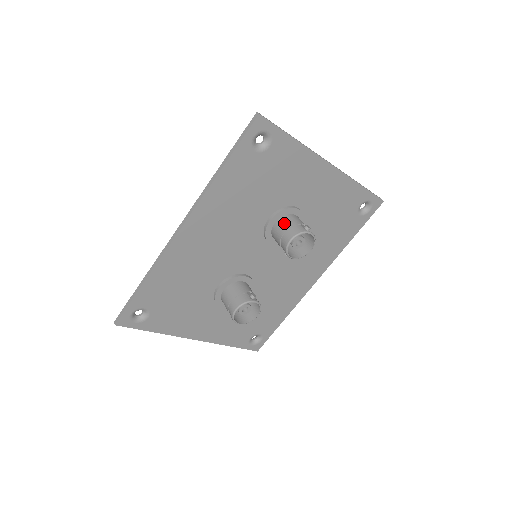
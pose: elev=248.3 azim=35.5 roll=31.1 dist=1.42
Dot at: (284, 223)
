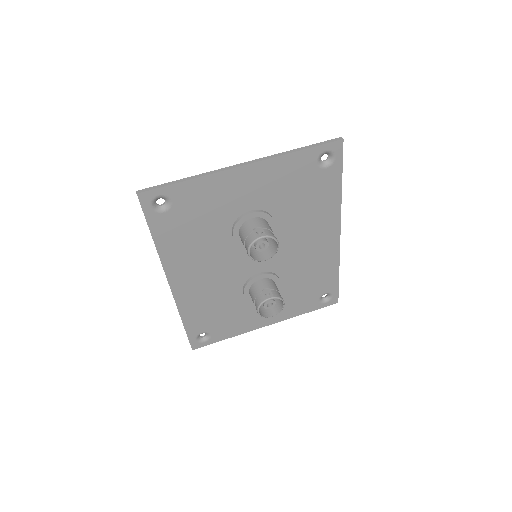
Dot at: (242, 235)
